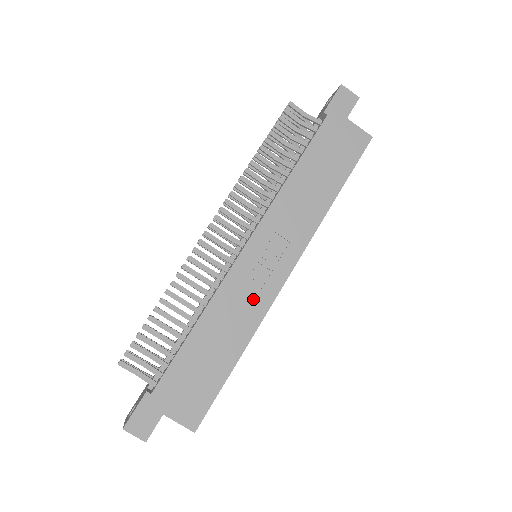
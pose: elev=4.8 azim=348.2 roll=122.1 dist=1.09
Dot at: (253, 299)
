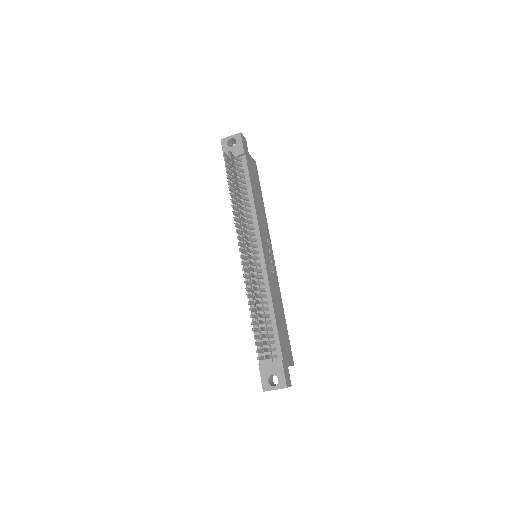
Dot at: (275, 280)
